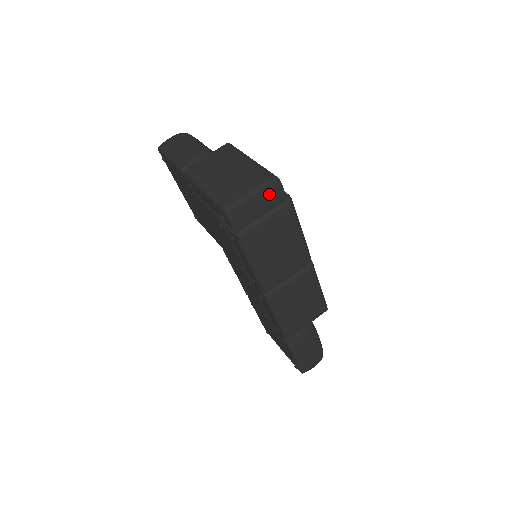
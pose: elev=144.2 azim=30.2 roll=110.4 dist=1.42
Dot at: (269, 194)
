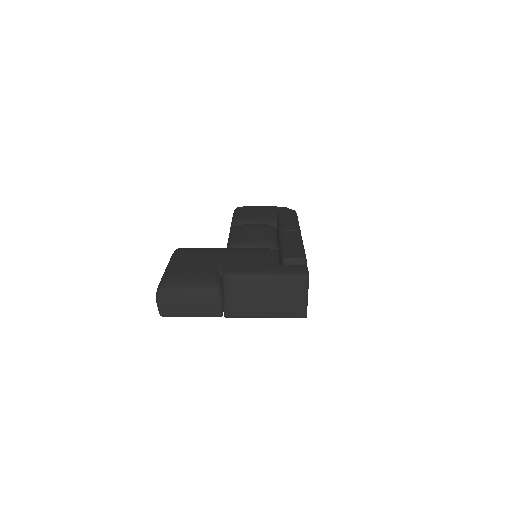
Dot at: occluded
